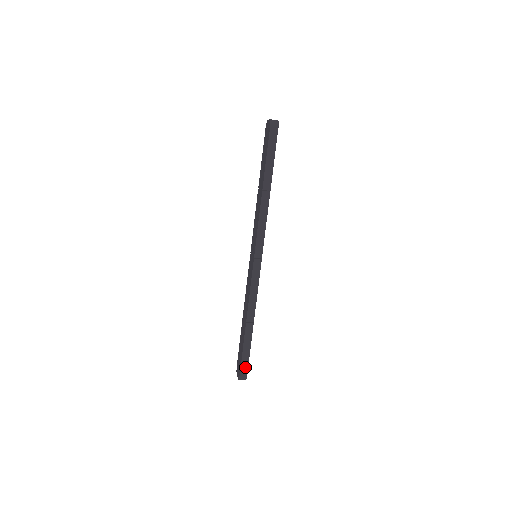
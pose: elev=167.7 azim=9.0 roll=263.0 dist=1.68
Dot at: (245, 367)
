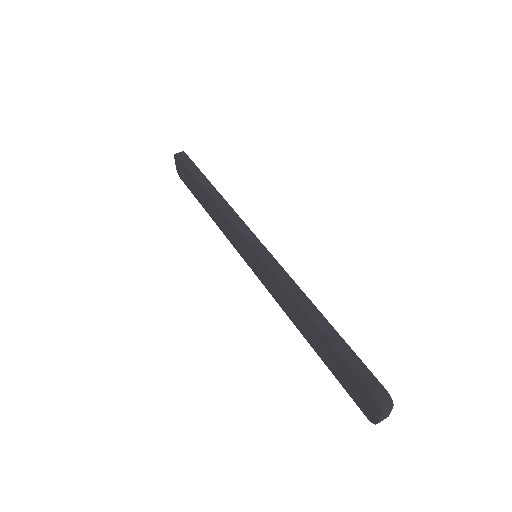
Dot at: (368, 377)
